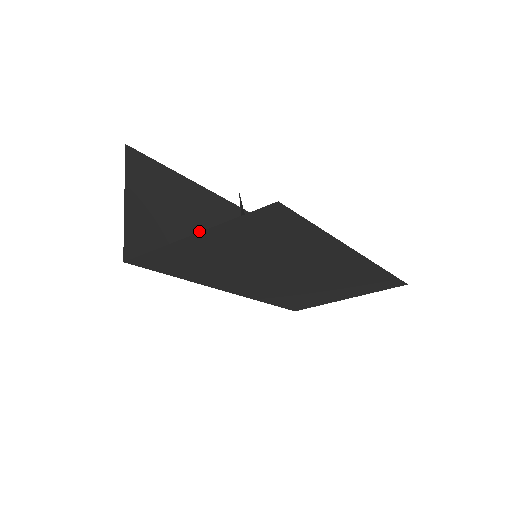
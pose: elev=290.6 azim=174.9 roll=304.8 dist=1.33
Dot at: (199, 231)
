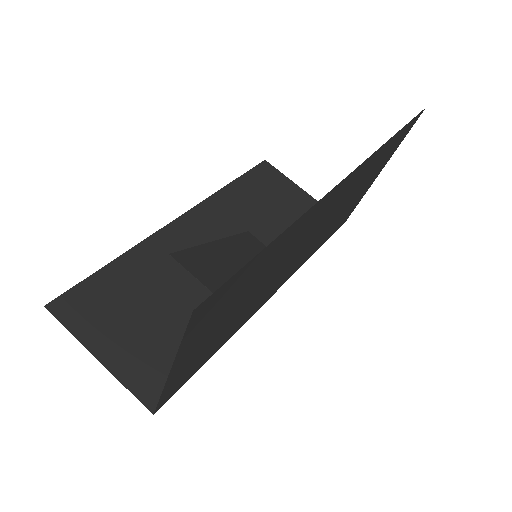
Dot at: (189, 283)
